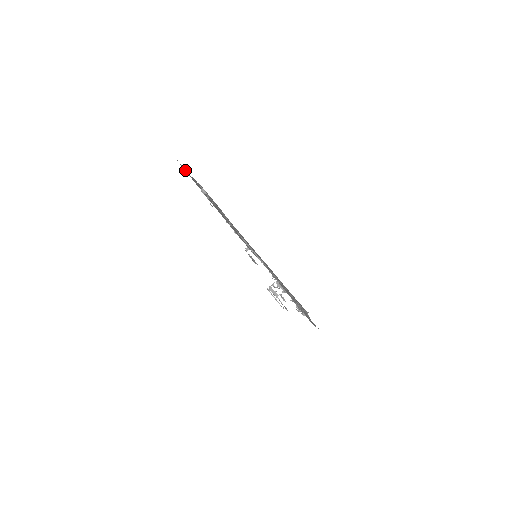
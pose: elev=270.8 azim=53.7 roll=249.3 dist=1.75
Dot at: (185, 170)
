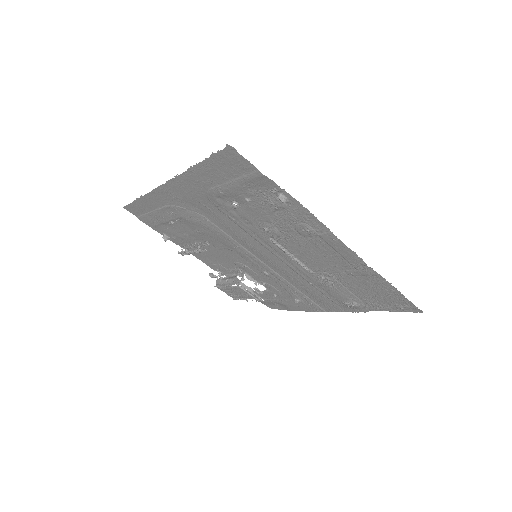
Dot at: (225, 163)
